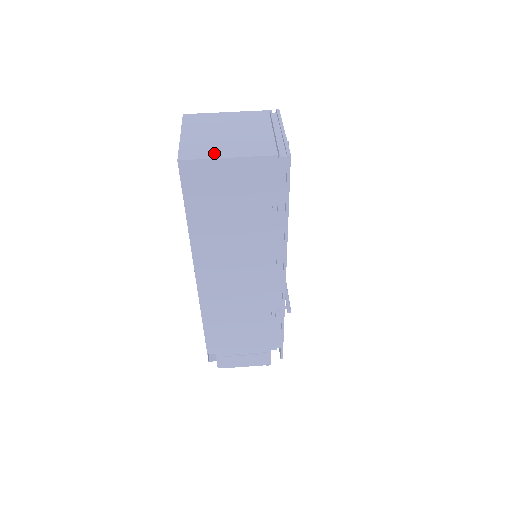
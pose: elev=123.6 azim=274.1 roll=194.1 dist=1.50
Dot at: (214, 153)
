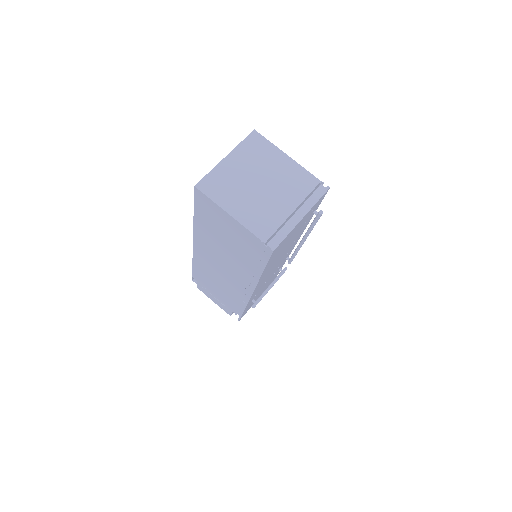
Dot at: (225, 200)
